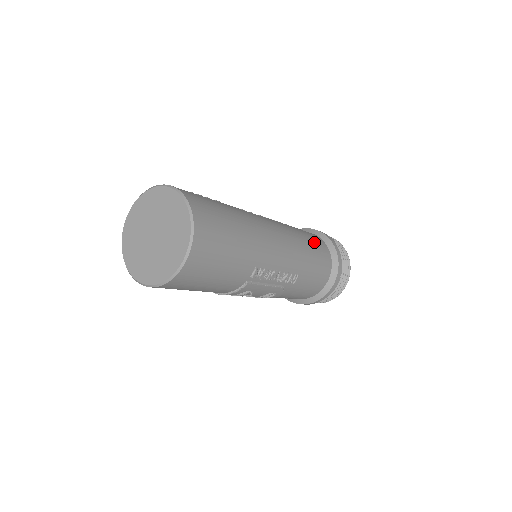
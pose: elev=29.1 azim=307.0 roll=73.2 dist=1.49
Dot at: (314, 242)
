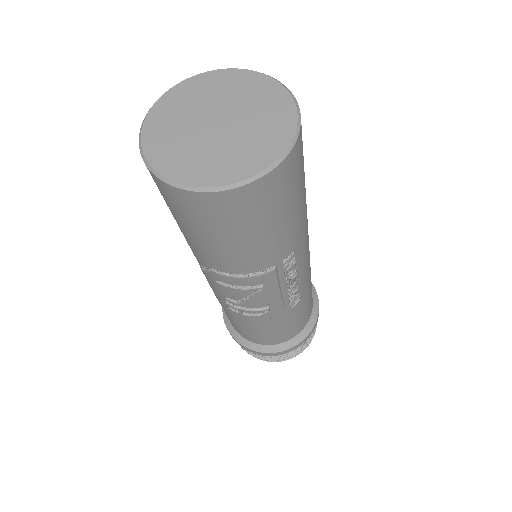
Dot at: occluded
